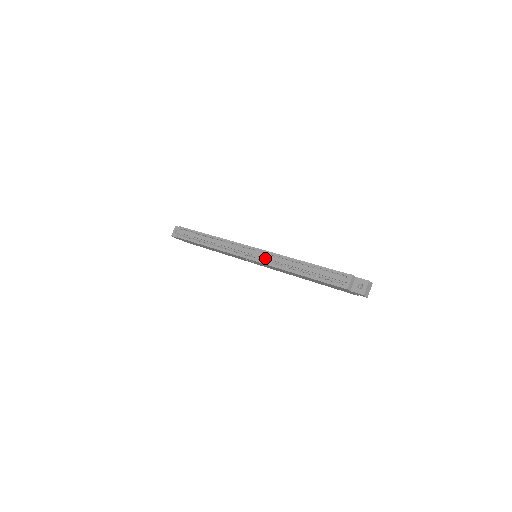
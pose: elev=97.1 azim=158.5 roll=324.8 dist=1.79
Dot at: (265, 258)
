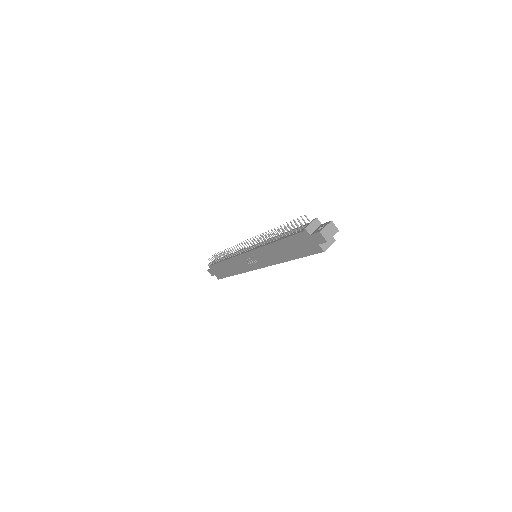
Dot at: (257, 244)
